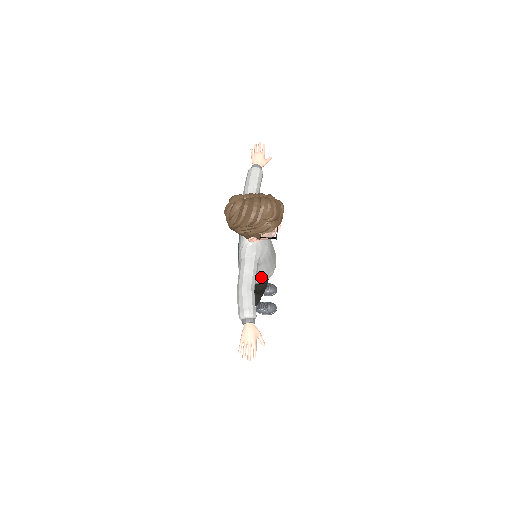
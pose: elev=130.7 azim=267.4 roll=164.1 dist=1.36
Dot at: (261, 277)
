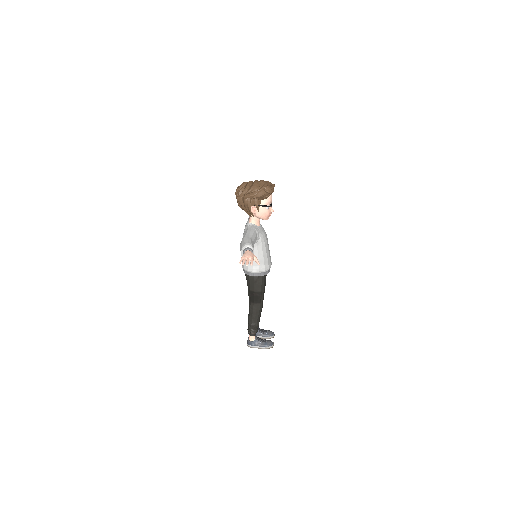
Dot at: occluded
